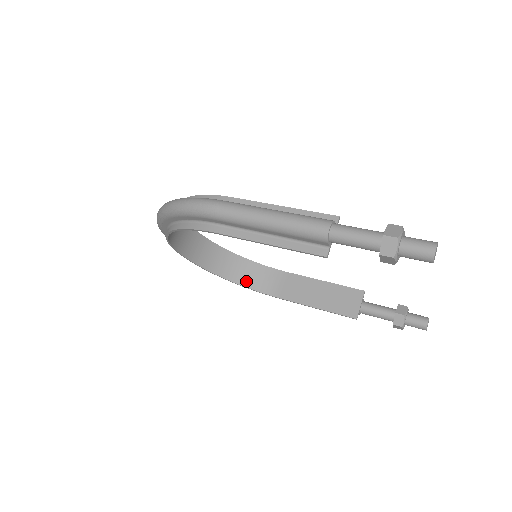
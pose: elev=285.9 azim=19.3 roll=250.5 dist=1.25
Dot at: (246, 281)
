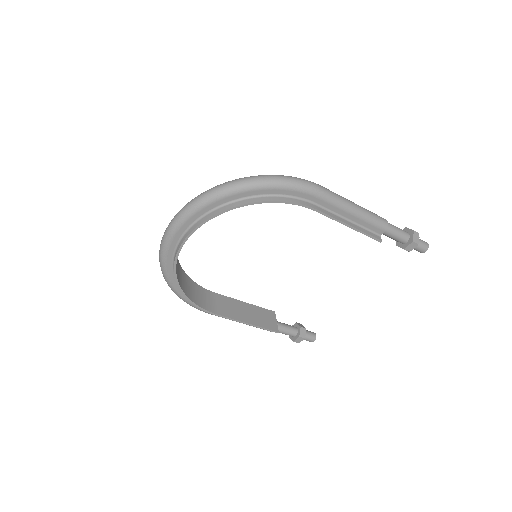
Dot at: (190, 295)
